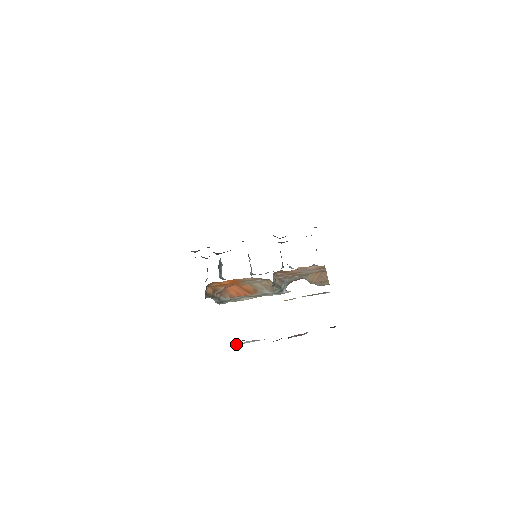
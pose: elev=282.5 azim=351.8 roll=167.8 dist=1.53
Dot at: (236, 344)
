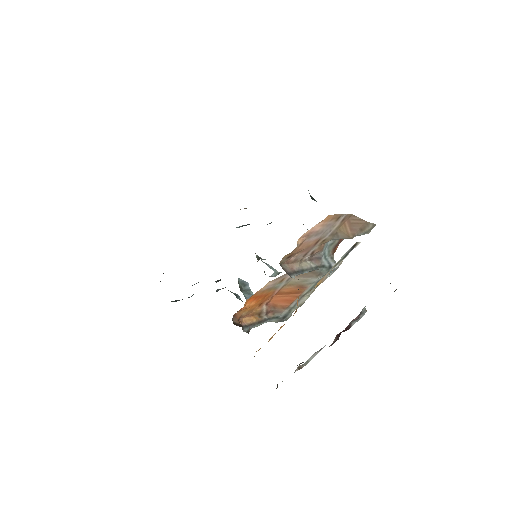
Dot at: (302, 367)
